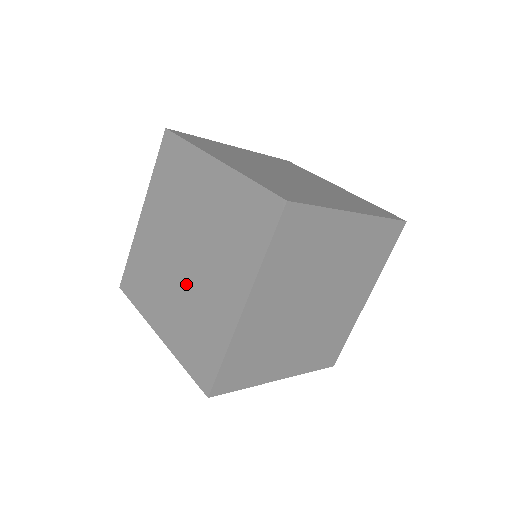
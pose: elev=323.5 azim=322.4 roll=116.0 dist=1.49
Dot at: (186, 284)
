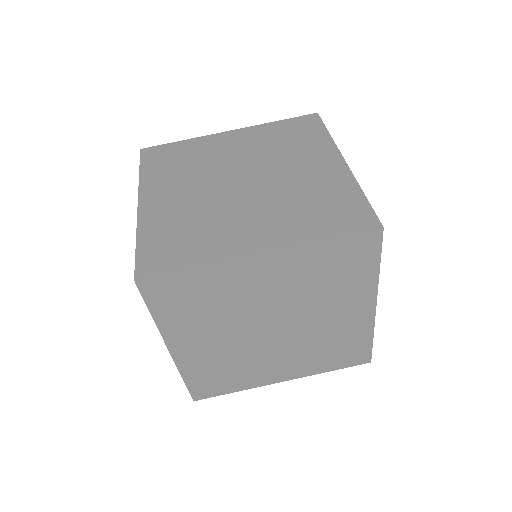
Dot at: occluded
